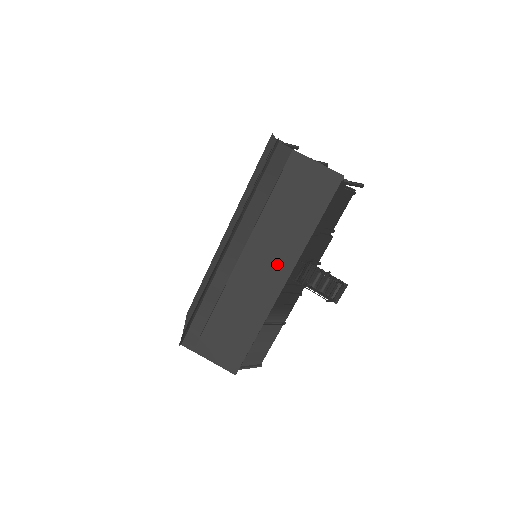
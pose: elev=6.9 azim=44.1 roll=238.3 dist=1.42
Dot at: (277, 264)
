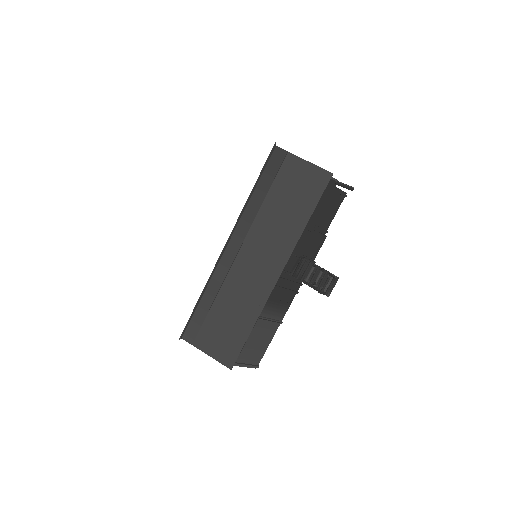
Dot at: (273, 257)
